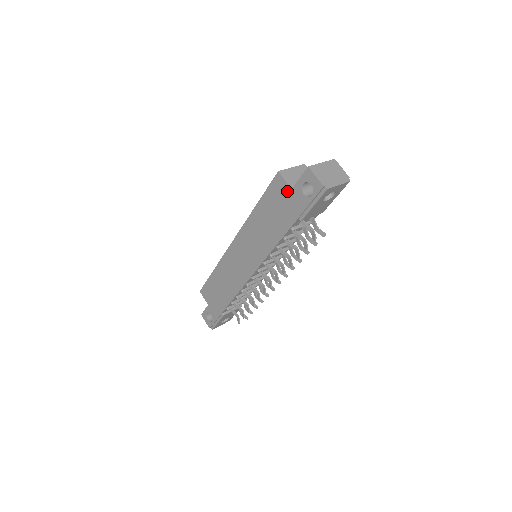
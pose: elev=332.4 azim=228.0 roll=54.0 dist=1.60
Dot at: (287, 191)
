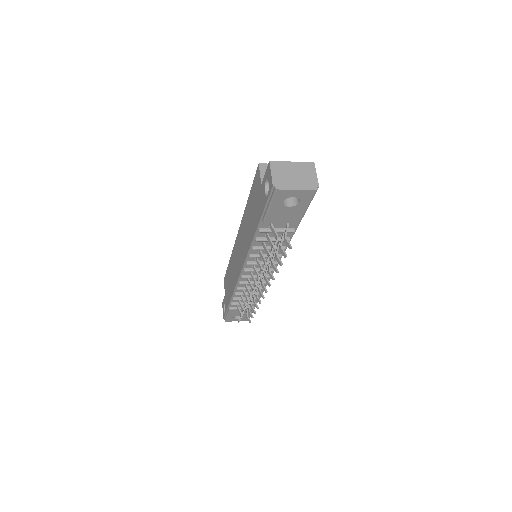
Dot at: (259, 186)
